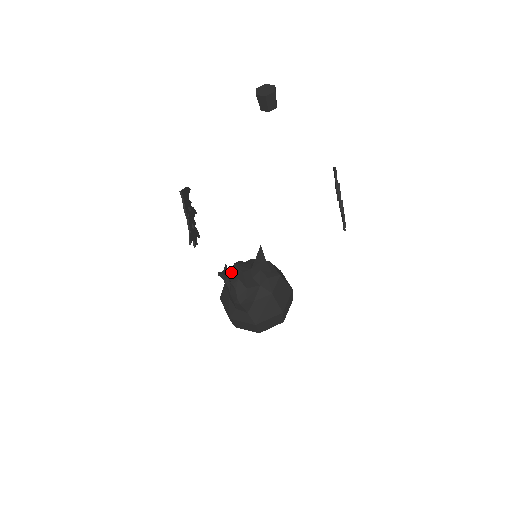
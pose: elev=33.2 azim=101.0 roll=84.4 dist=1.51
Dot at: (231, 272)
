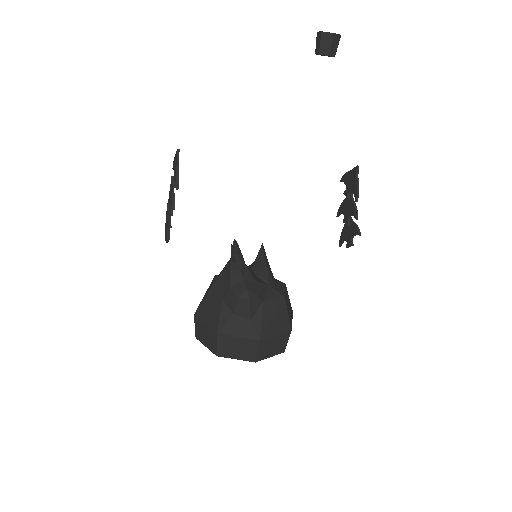
Dot at: occluded
